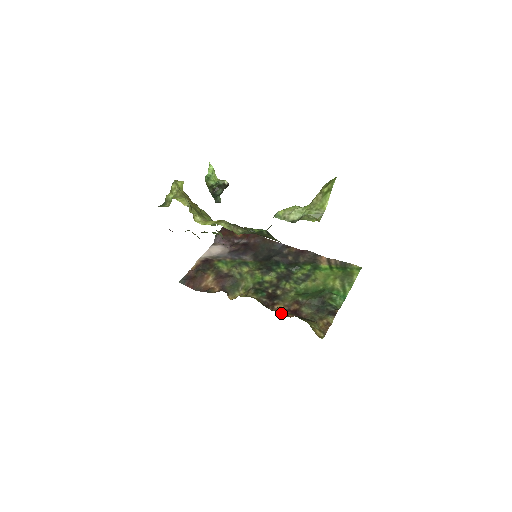
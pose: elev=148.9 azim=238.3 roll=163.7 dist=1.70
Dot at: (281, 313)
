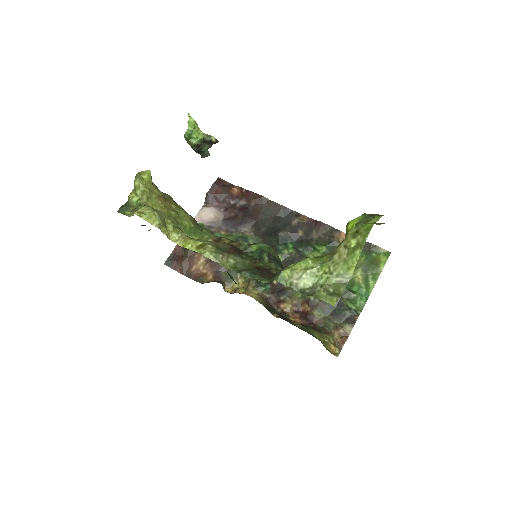
Dot at: (288, 318)
